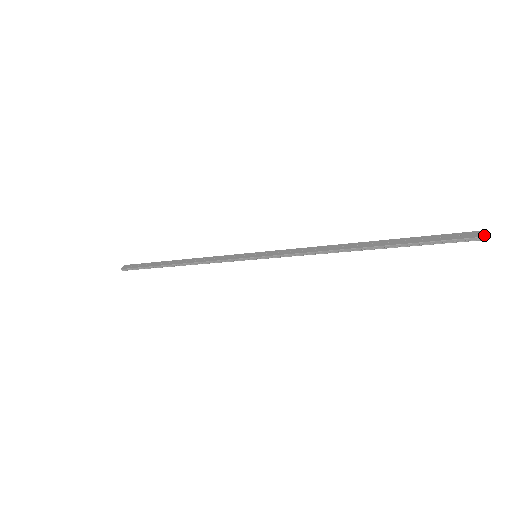
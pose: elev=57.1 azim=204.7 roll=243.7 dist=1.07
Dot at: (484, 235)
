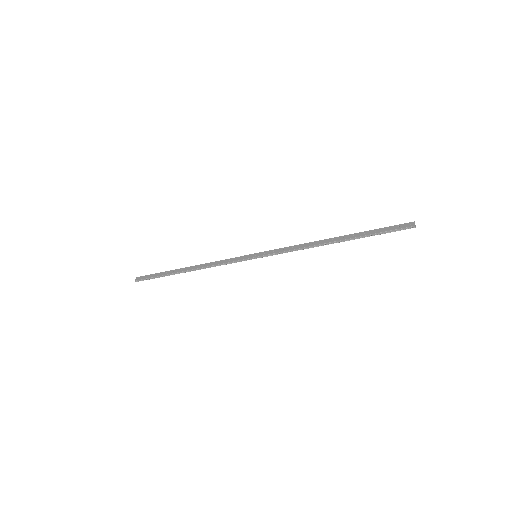
Dot at: (414, 225)
